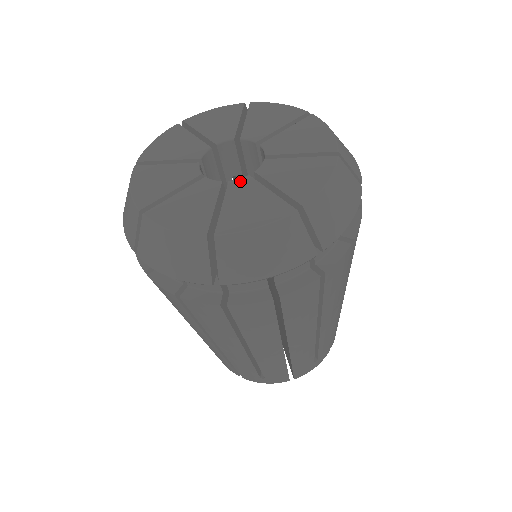
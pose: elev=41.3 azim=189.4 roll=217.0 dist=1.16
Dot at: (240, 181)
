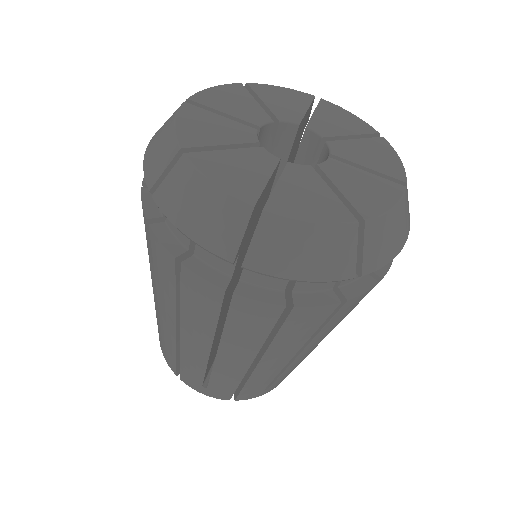
Dot at: (329, 164)
